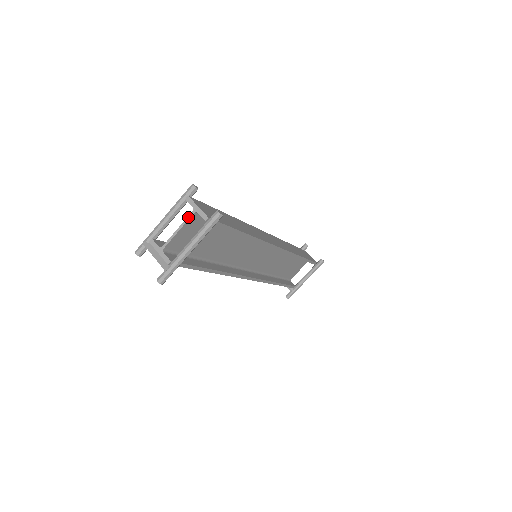
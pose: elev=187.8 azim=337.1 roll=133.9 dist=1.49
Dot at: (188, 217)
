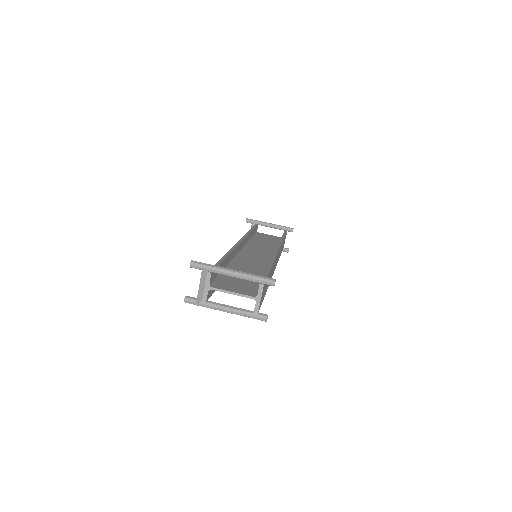
Dot at: (248, 296)
